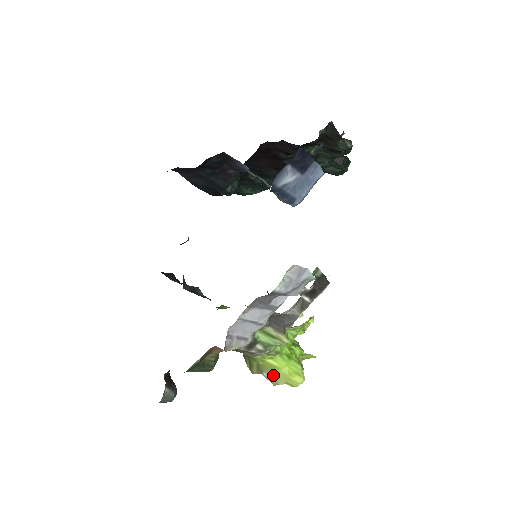
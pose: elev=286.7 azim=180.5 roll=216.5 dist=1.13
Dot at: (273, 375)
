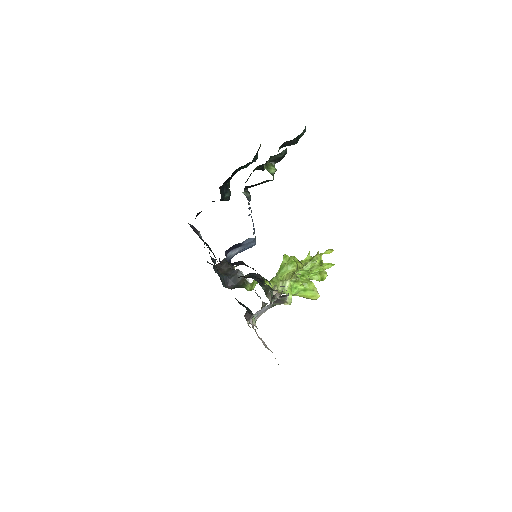
Dot at: occluded
